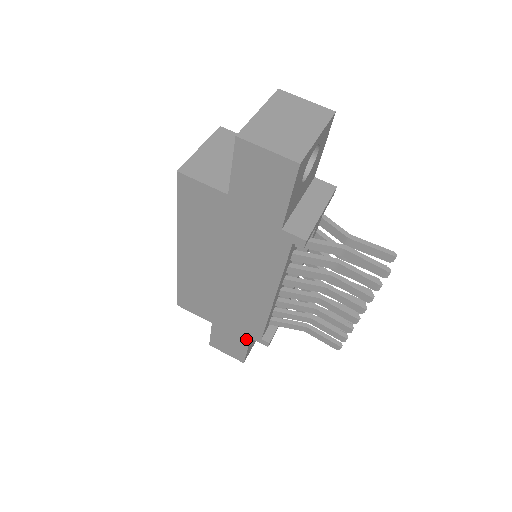
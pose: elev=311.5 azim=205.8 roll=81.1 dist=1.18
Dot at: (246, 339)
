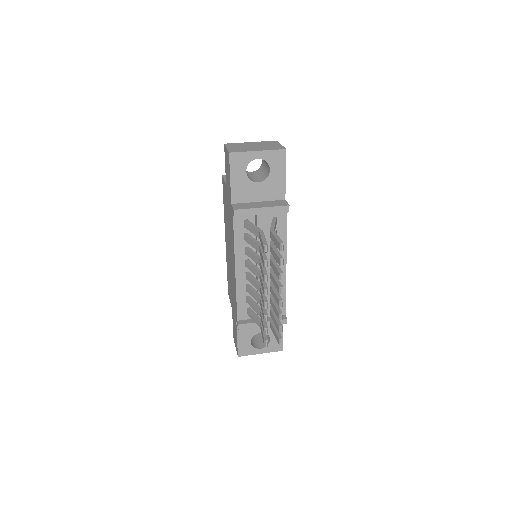
Dot at: (236, 324)
